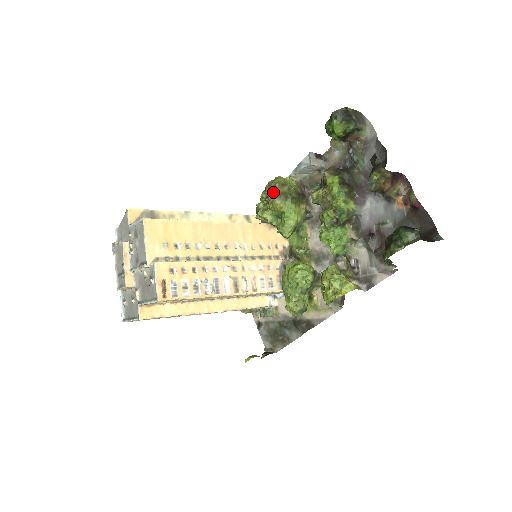
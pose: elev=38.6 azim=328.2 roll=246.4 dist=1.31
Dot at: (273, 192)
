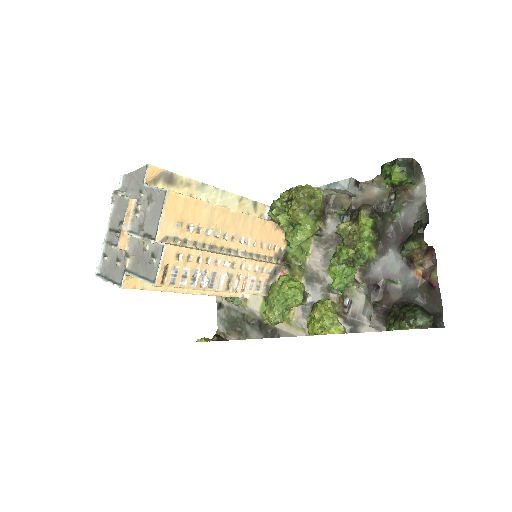
Dot at: (299, 200)
